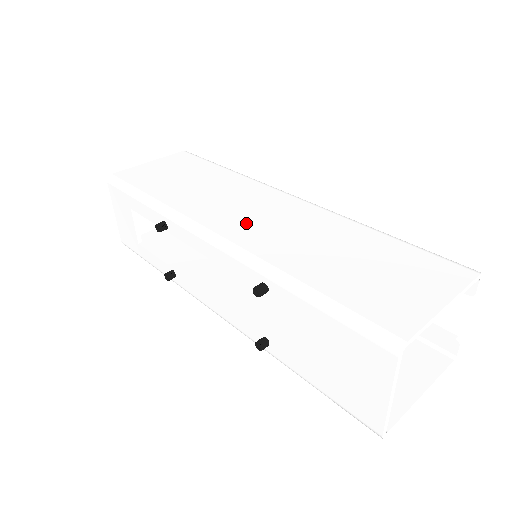
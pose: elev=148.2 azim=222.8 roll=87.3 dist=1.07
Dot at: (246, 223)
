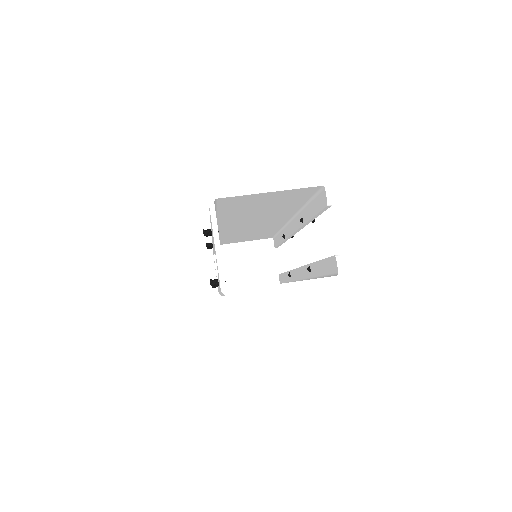
Dot at: occluded
